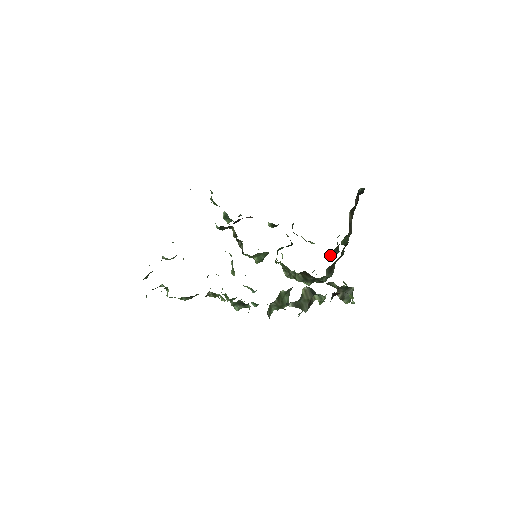
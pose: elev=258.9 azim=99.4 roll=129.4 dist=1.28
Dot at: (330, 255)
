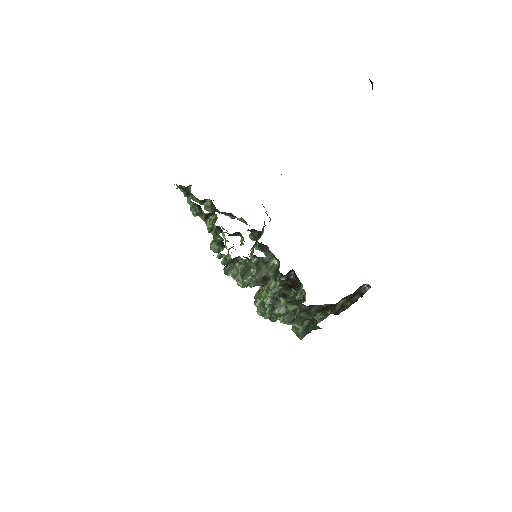
Dot at: (297, 324)
